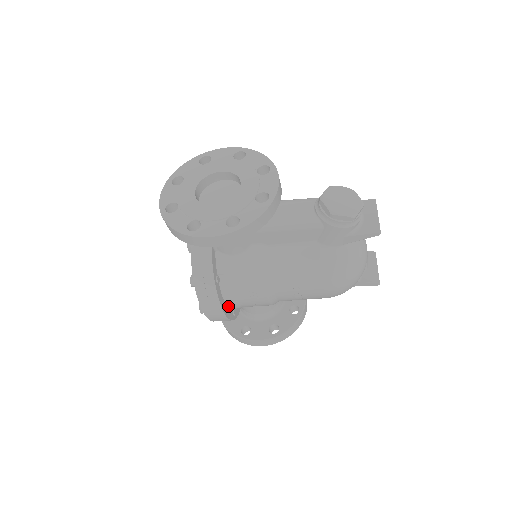
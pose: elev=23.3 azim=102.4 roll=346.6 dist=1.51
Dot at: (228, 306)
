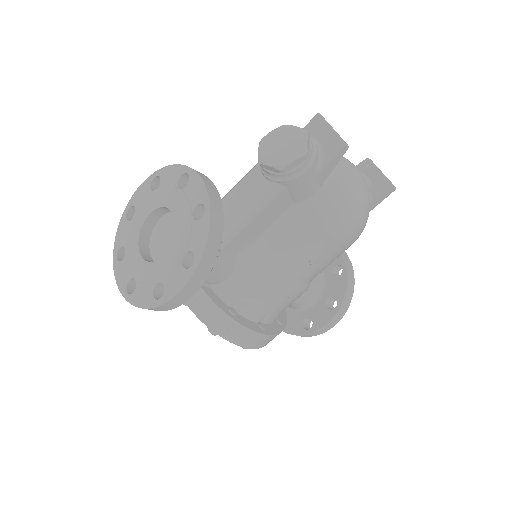
Dot at: (266, 323)
